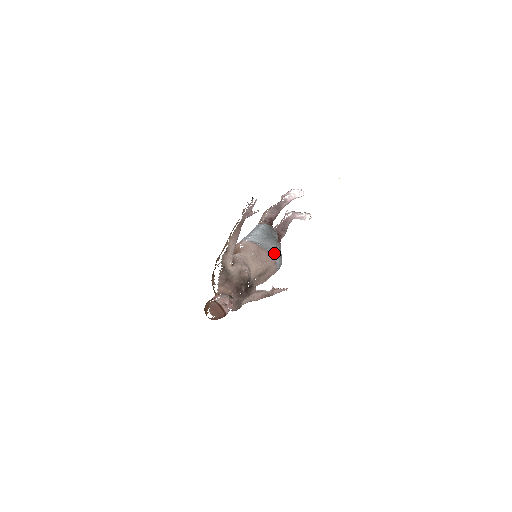
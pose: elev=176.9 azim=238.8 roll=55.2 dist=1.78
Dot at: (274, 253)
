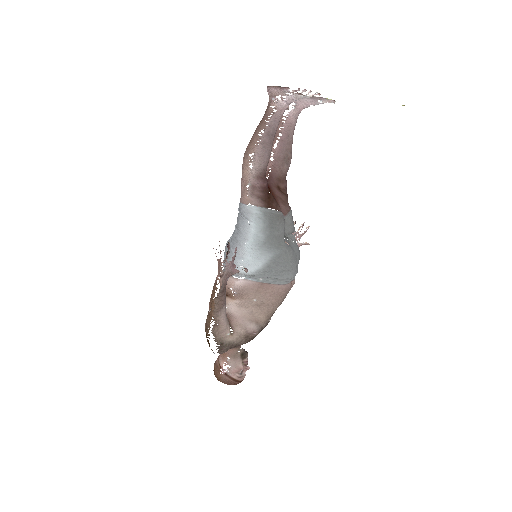
Dot at: (288, 278)
